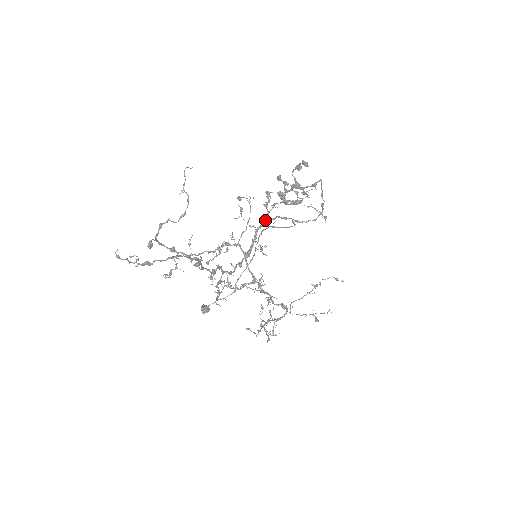
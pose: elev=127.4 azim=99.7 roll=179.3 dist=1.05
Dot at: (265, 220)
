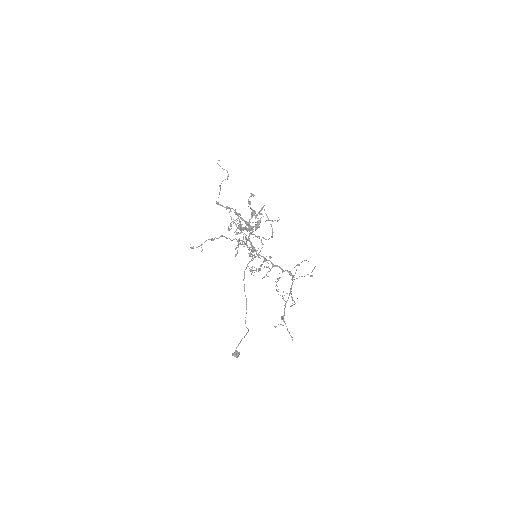
Dot at: occluded
